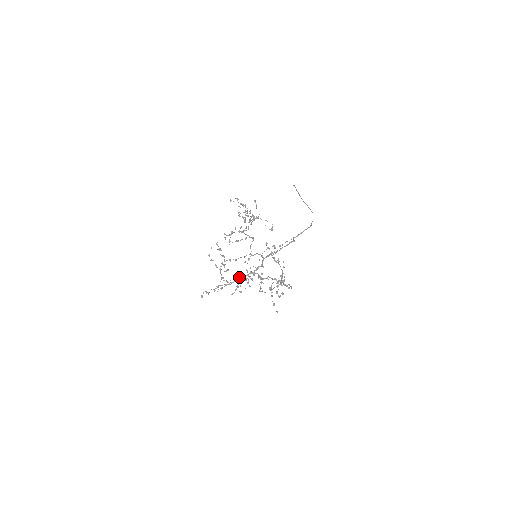
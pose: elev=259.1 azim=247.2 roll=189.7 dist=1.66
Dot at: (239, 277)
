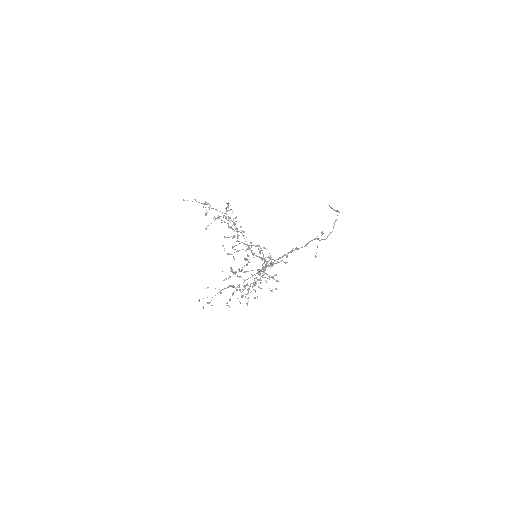
Dot at: occluded
